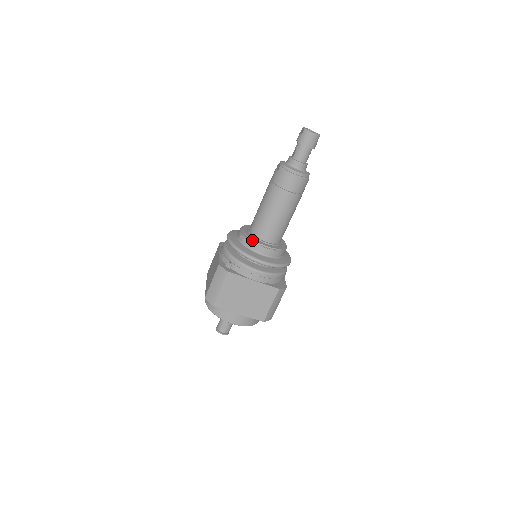
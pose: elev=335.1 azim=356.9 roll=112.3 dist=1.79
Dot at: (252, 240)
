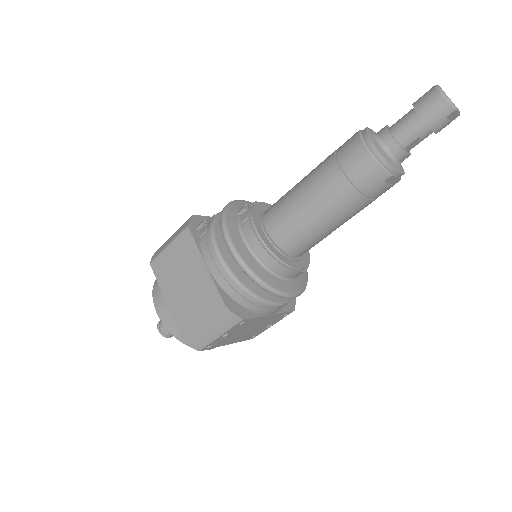
Dot at: (251, 213)
